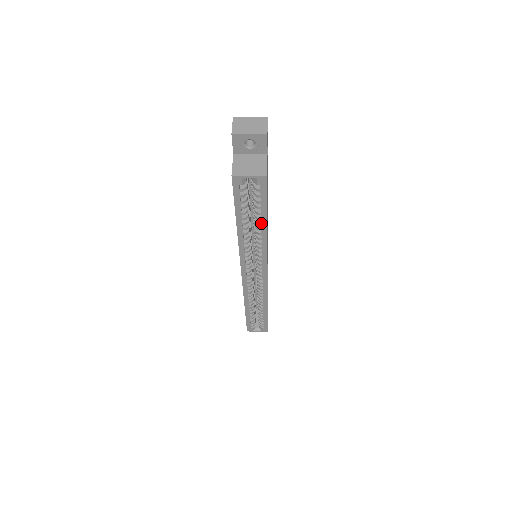
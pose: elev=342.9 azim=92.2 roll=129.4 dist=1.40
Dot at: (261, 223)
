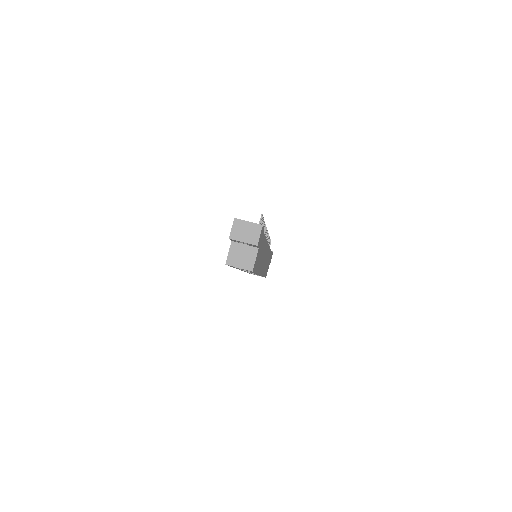
Dot at: (252, 272)
